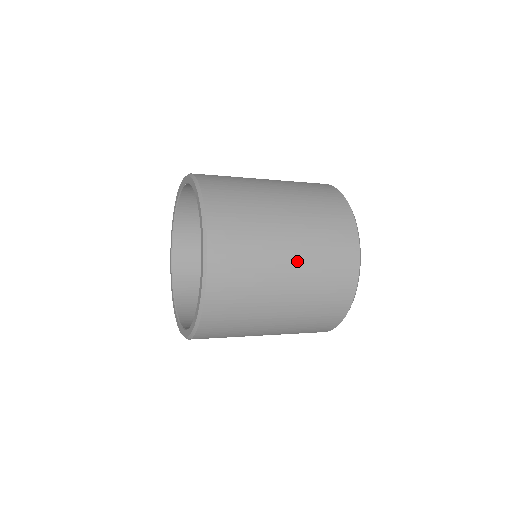
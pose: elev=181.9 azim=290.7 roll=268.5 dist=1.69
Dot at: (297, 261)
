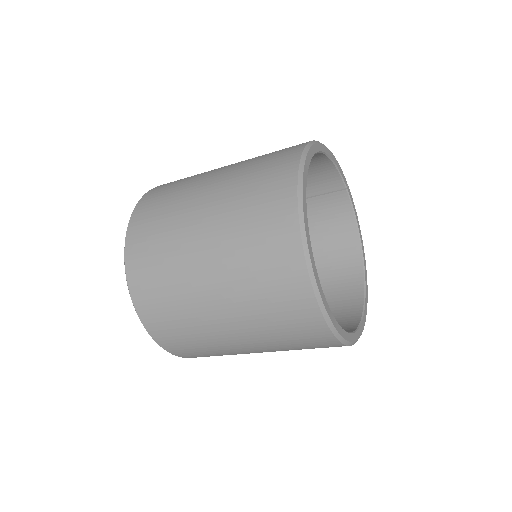
Dot at: (219, 183)
